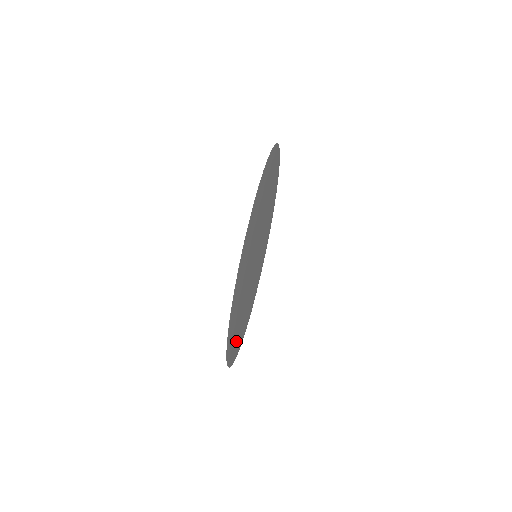
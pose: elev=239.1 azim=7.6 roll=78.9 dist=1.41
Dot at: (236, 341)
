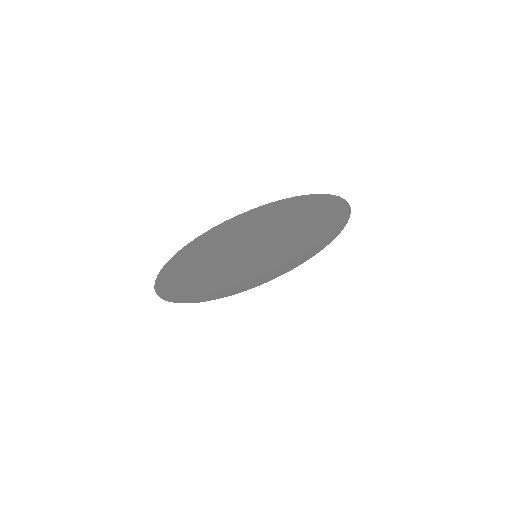
Dot at: (190, 292)
